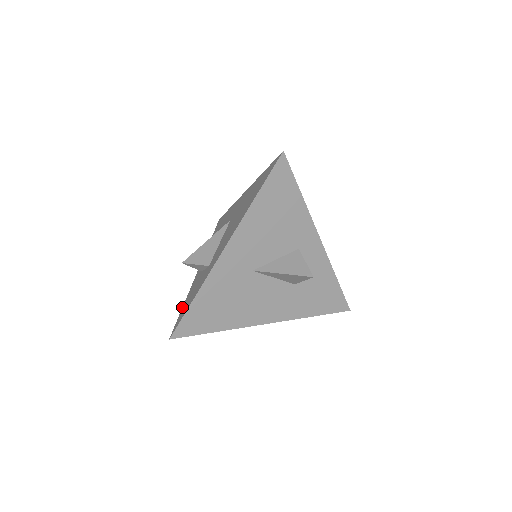
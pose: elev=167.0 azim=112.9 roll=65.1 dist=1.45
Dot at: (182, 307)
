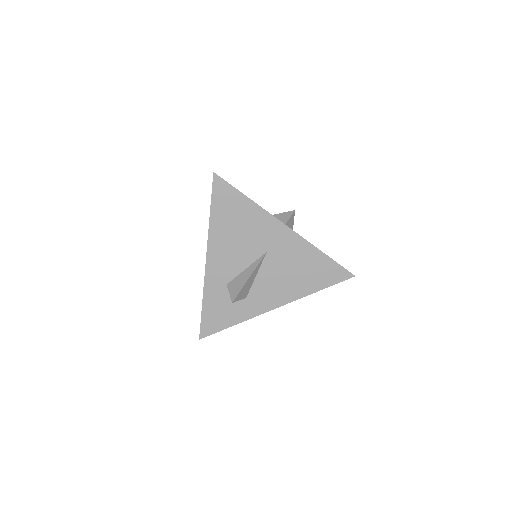
Dot at: (202, 308)
